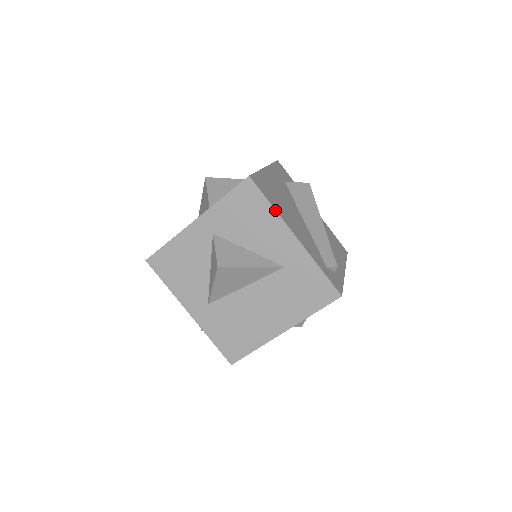
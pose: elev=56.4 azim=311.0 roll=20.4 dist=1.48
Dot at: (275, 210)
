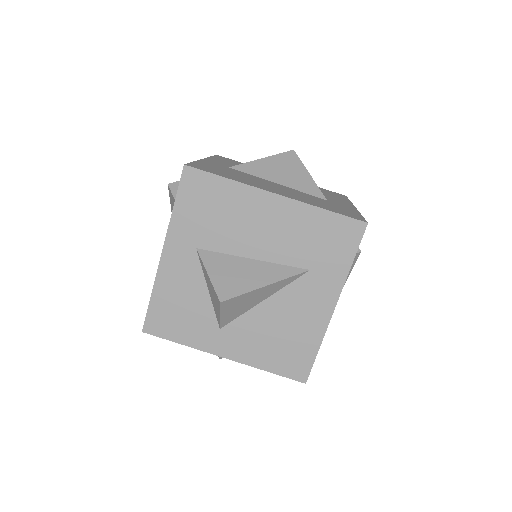
Dot at: (351, 202)
